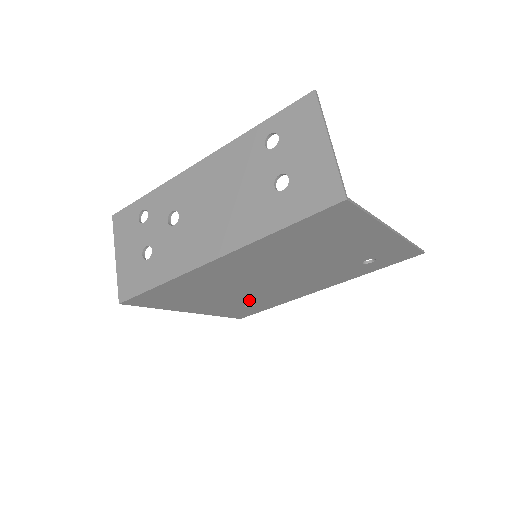
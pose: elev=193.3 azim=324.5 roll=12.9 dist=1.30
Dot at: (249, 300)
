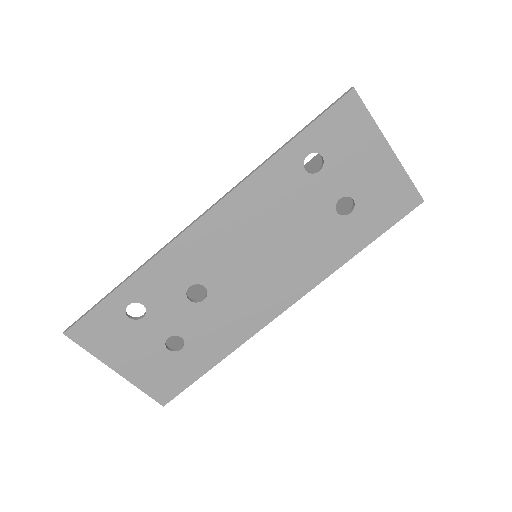
Dot at: occluded
